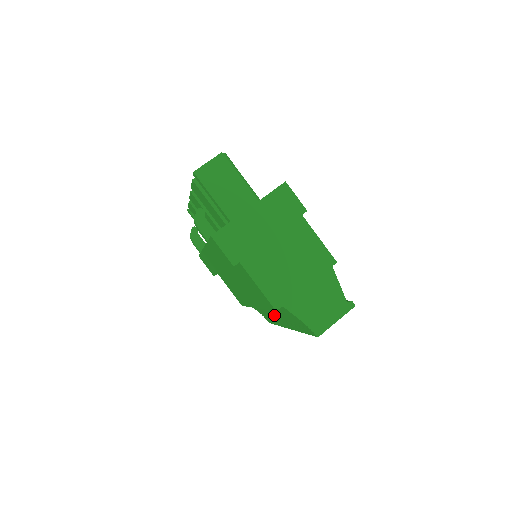
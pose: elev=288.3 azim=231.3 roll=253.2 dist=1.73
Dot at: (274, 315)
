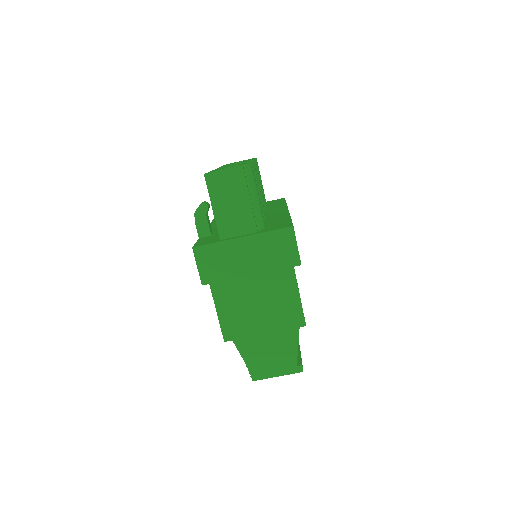
Dot at: occluded
